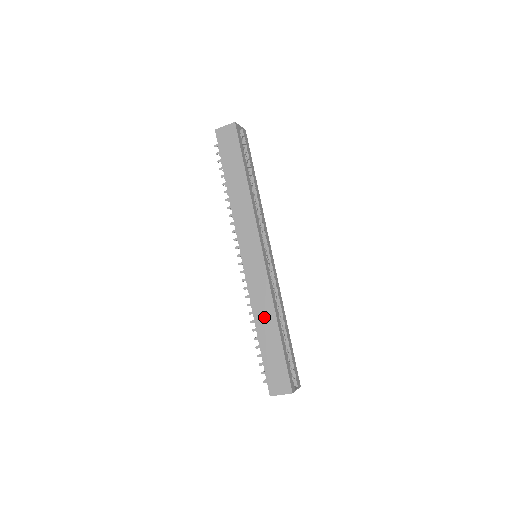
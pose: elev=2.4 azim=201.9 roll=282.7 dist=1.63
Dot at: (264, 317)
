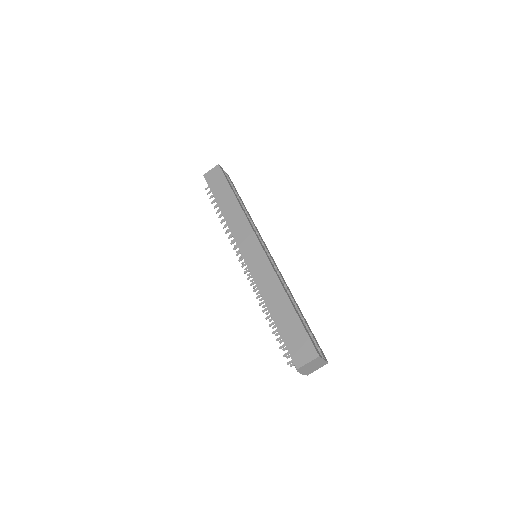
Dot at: (274, 296)
